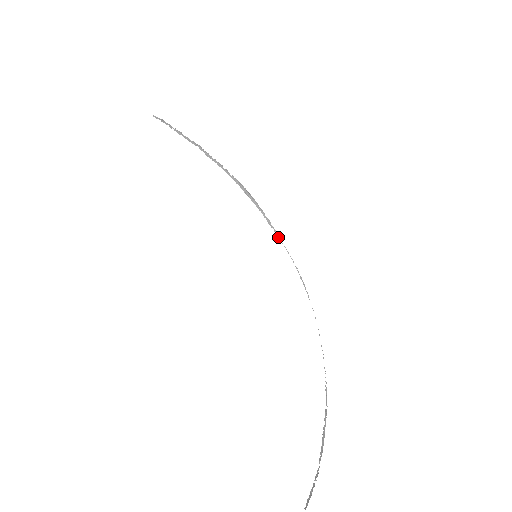
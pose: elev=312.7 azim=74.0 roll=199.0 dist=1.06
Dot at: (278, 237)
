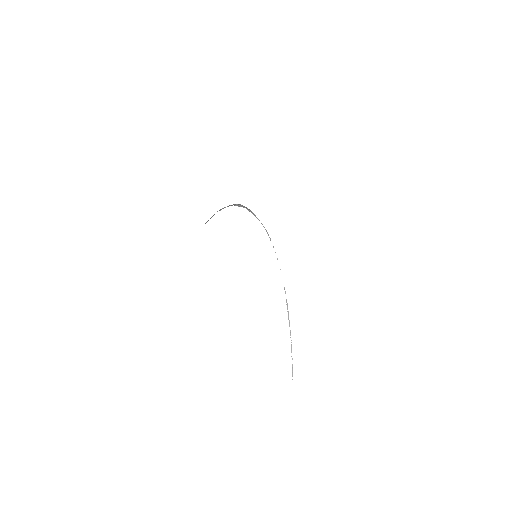
Dot at: occluded
